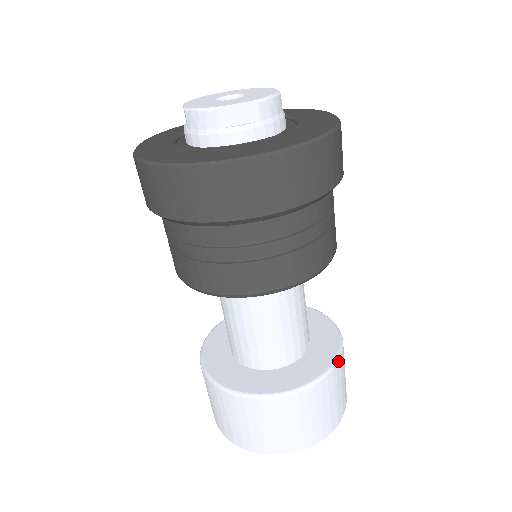
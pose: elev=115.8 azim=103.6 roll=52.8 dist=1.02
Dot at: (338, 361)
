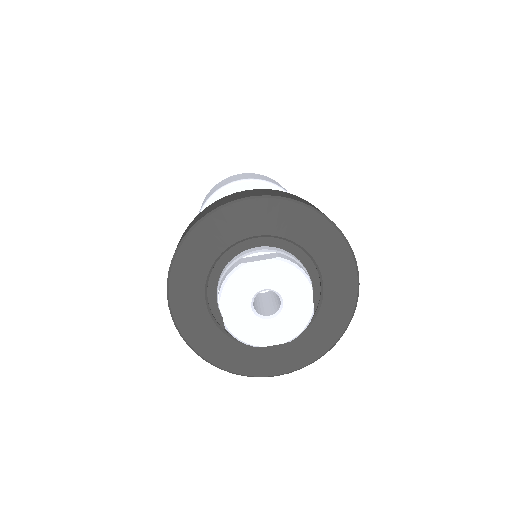
Dot at: occluded
